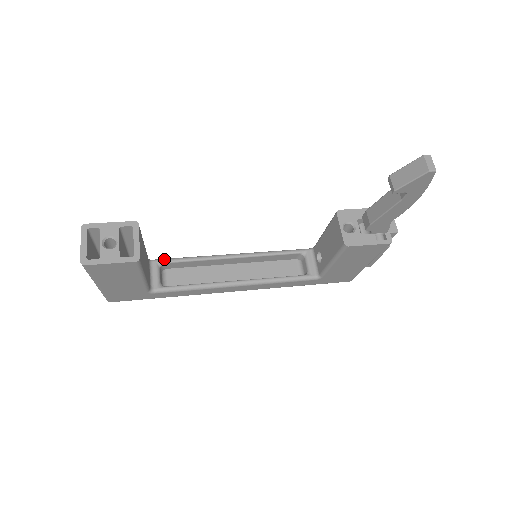
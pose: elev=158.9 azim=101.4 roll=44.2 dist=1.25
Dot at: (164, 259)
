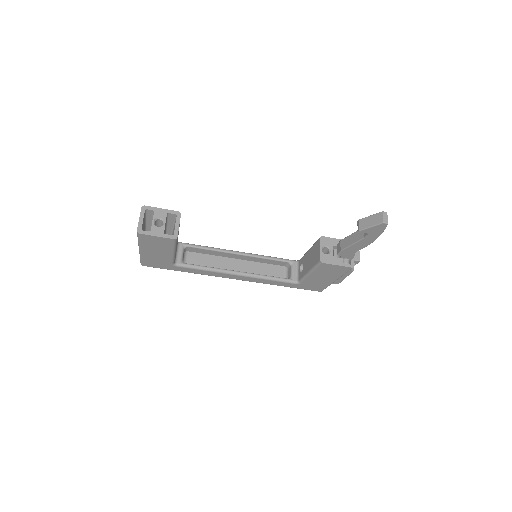
Dot at: (189, 244)
